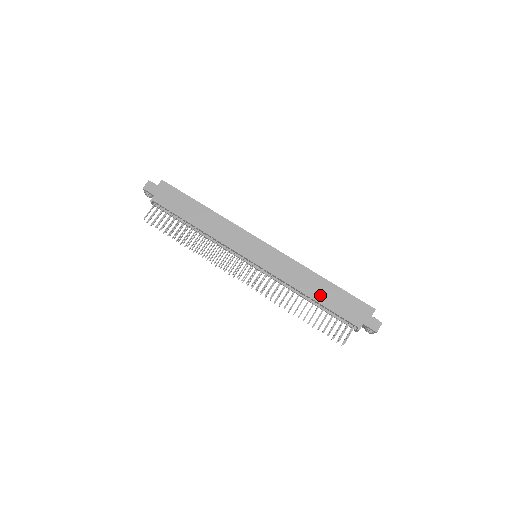
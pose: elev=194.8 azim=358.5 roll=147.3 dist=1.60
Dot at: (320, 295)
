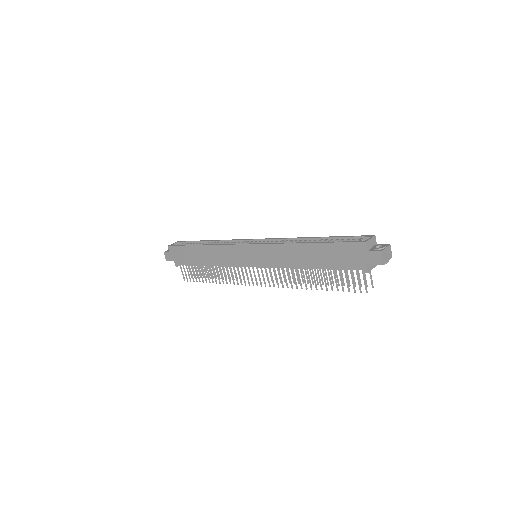
Dot at: (315, 261)
